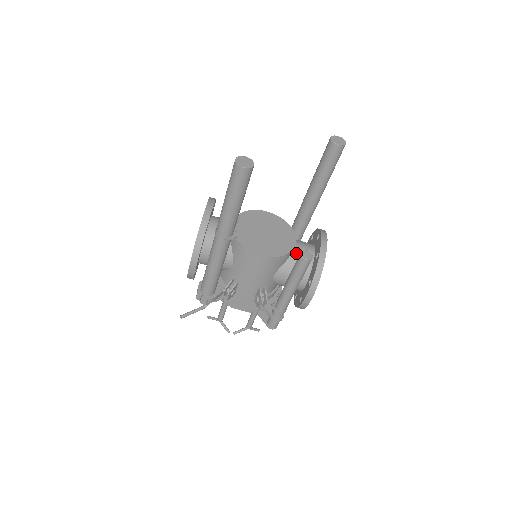
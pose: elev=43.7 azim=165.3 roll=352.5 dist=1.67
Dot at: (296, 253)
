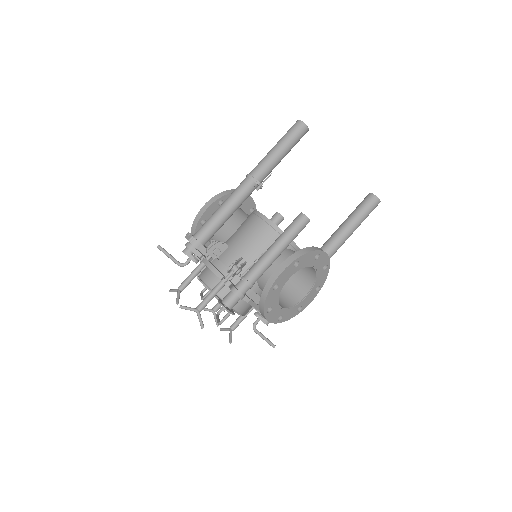
Dot at: (294, 252)
